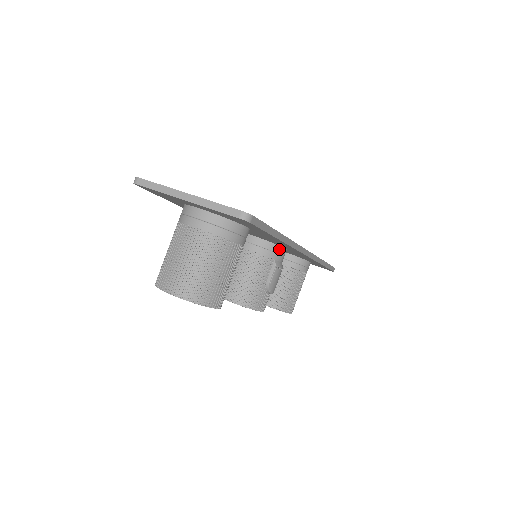
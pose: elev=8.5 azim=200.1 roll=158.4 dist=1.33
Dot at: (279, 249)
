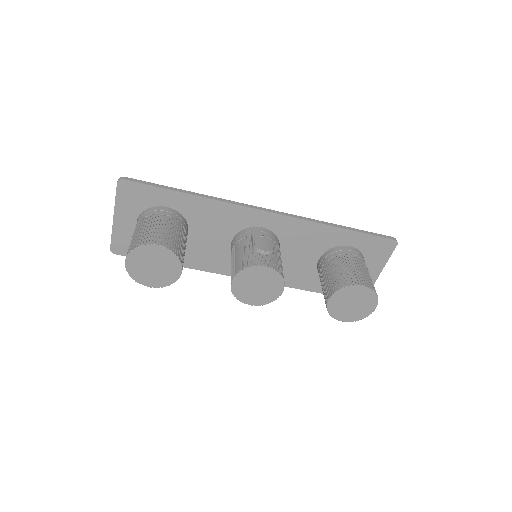
Dot at: (252, 229)
